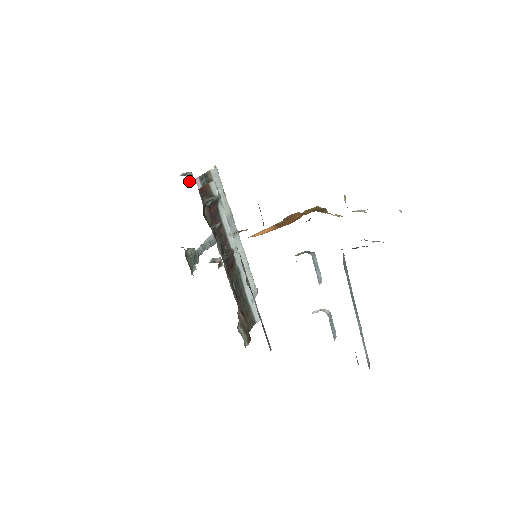
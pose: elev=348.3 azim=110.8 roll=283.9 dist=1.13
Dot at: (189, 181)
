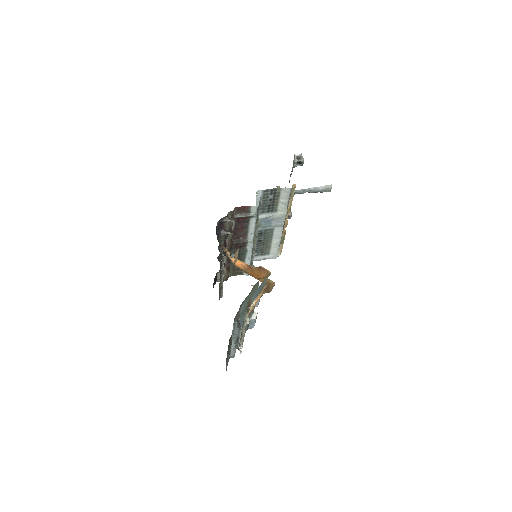
Dot at: (297, 164)
